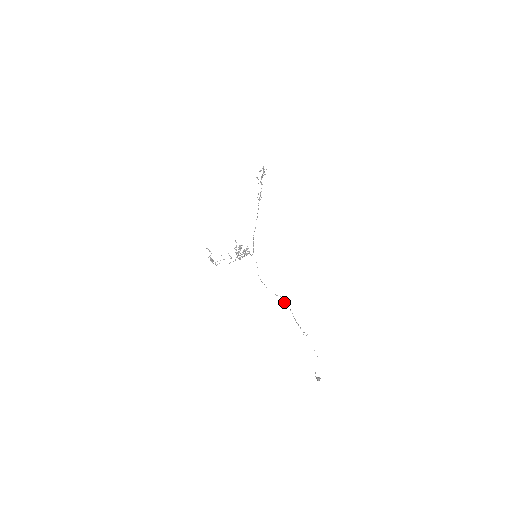
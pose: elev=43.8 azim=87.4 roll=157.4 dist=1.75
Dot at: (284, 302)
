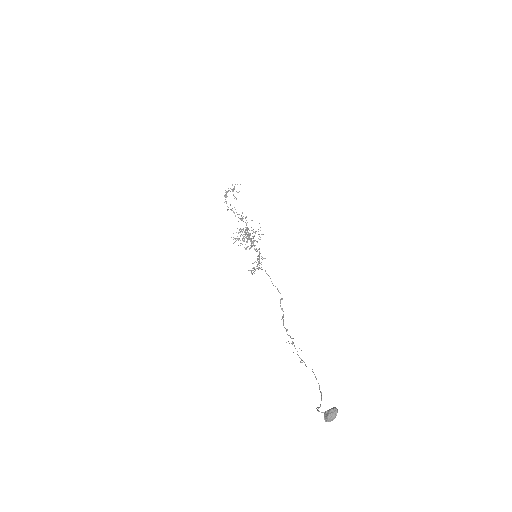
Dot at: (280, 301)
